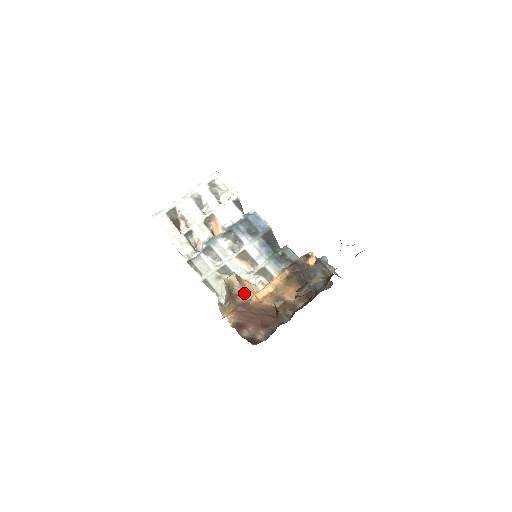
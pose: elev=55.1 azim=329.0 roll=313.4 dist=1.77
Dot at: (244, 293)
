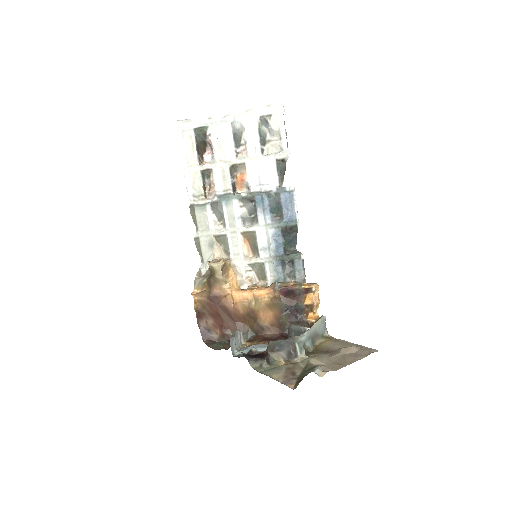
Dot at: (223, 286)
